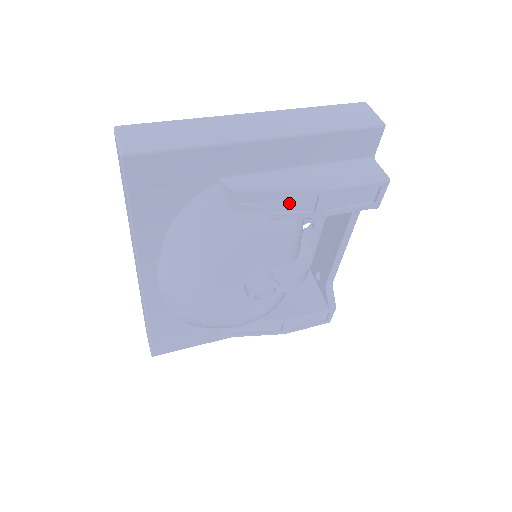
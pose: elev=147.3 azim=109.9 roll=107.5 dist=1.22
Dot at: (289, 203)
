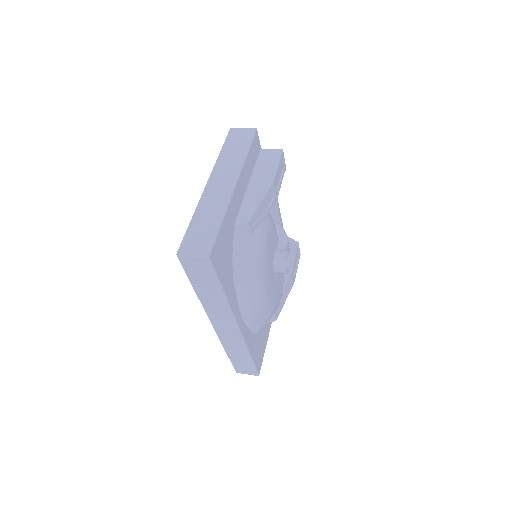
Dot at: (265, 204)
